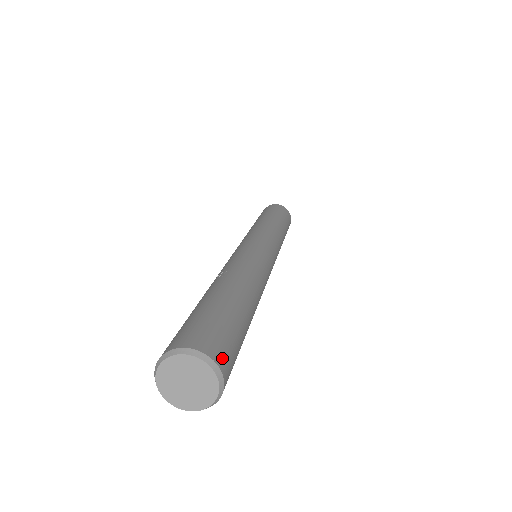
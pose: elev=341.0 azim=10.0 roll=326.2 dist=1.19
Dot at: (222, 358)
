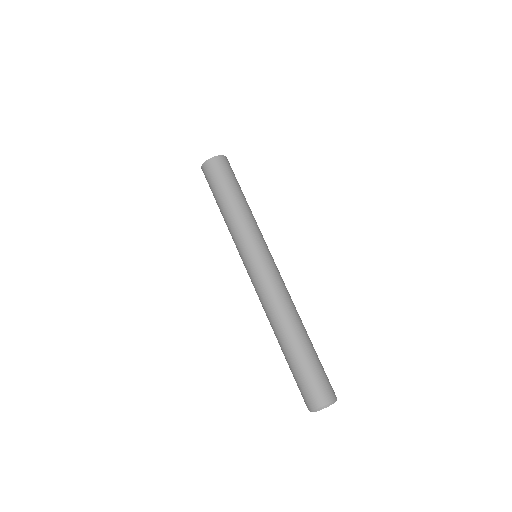
Dot at: occluded
